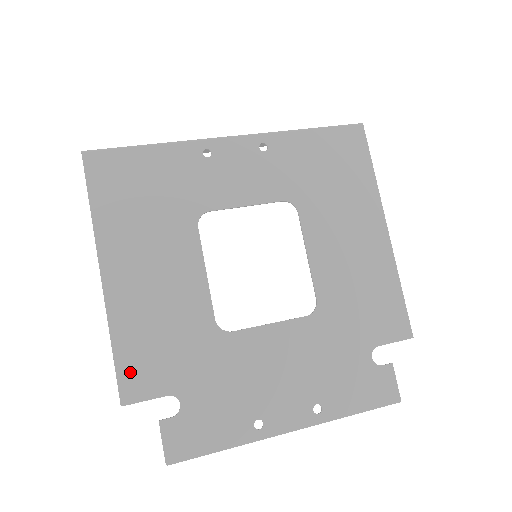
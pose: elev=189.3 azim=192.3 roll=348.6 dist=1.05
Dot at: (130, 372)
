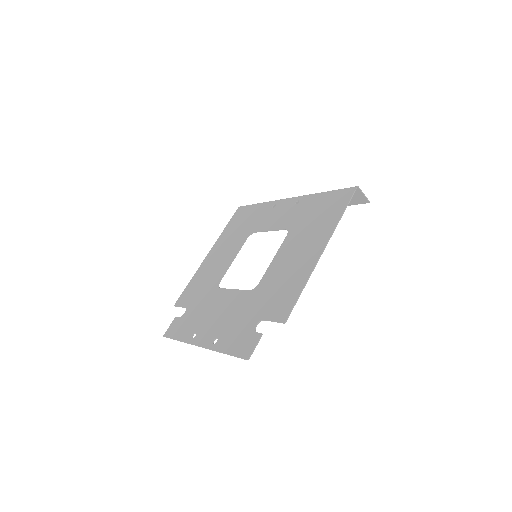
Dot at: (185, 293)
